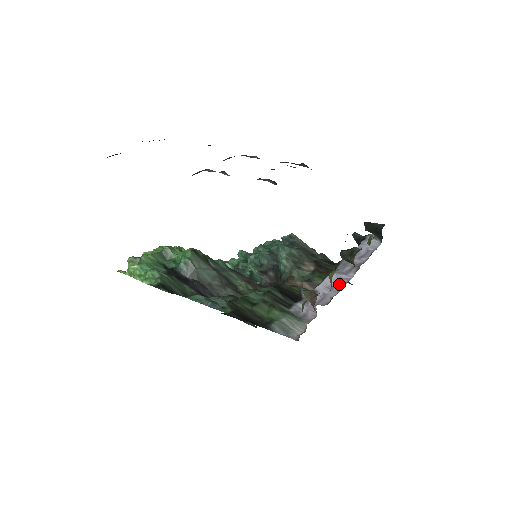
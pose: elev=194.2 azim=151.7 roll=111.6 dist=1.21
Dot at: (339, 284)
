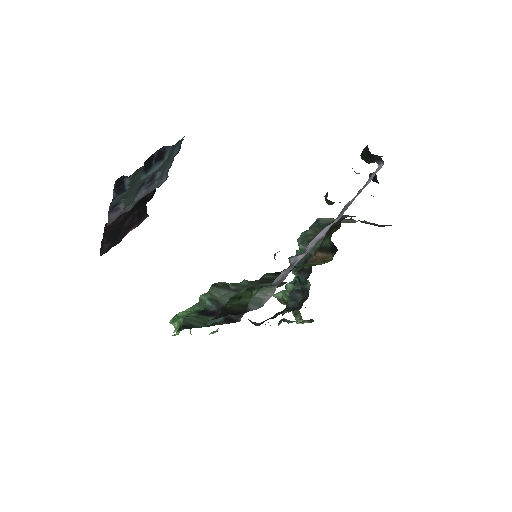
Dot at: (327, 230)
